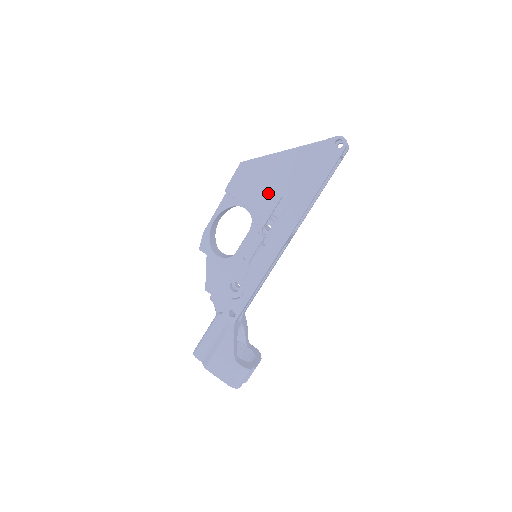
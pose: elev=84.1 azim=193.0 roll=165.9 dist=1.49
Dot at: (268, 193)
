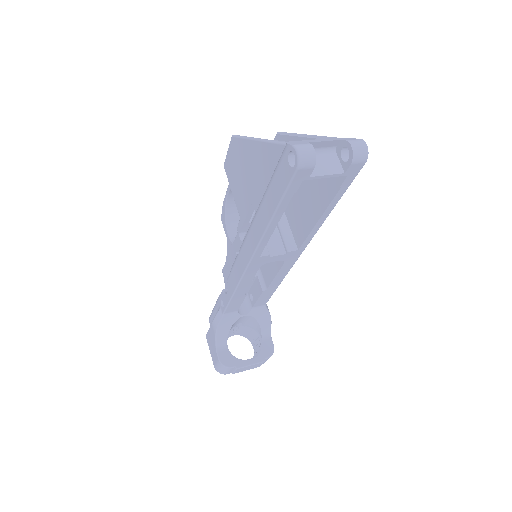
Dot at: (244, 191)
